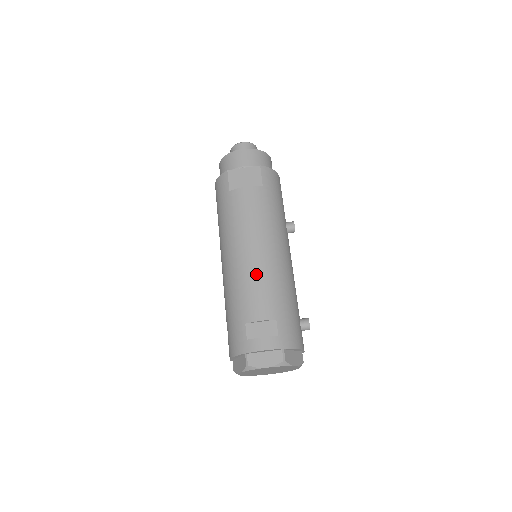
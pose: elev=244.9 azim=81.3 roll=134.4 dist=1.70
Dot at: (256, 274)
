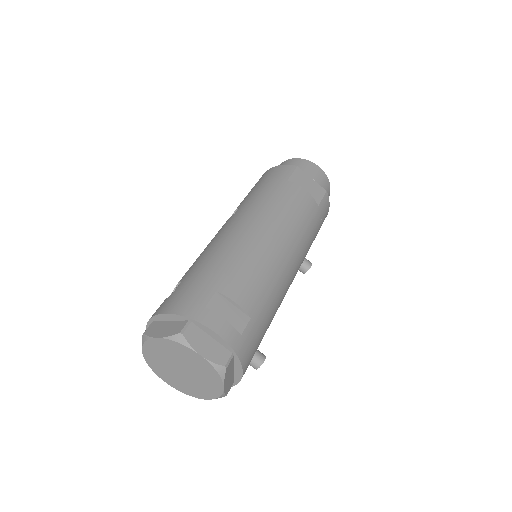
Dot at: (264, 260)
